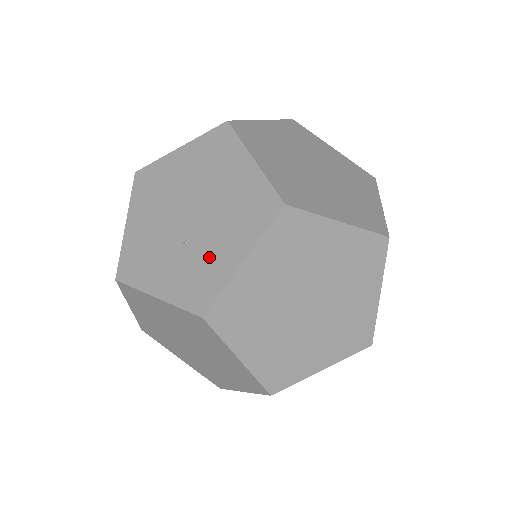
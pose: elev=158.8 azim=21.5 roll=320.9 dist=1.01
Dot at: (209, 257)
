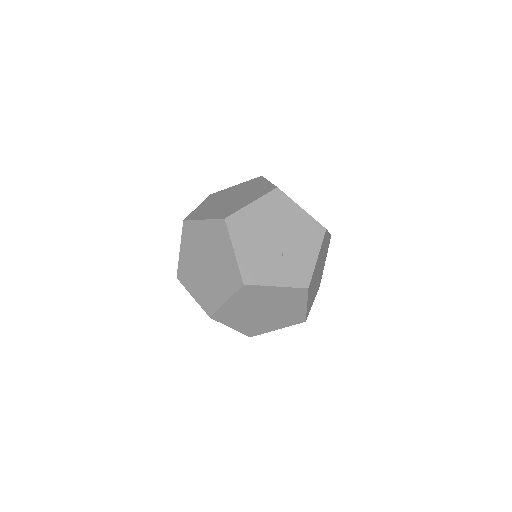
Dot at: (299, 259)
